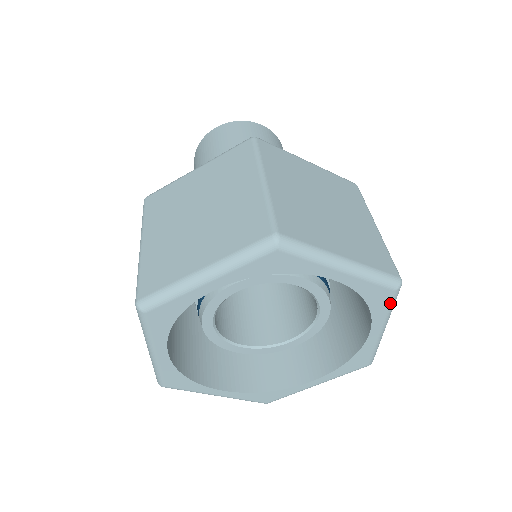
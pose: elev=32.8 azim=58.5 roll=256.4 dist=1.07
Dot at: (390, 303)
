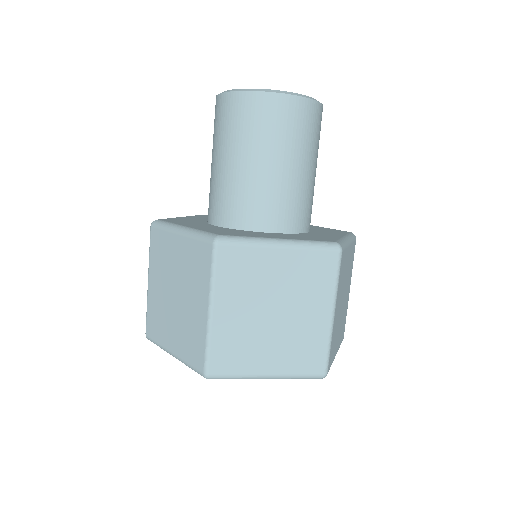
Dot at: occluded
